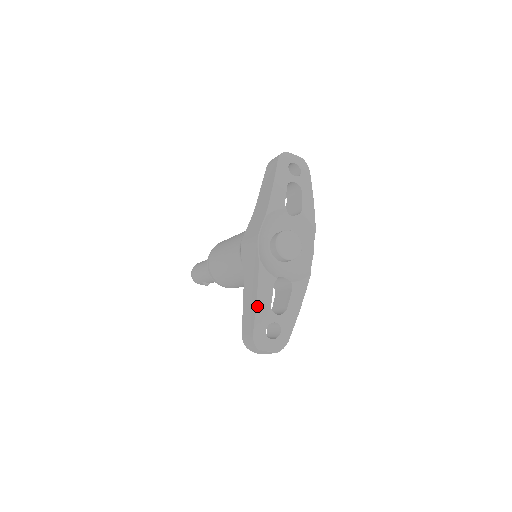
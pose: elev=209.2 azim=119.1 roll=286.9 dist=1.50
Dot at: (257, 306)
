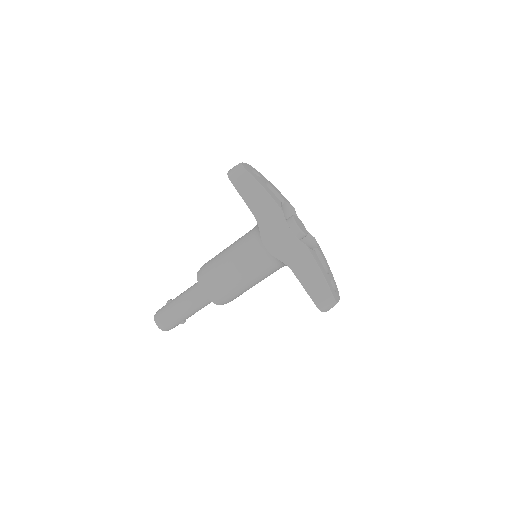
Dot at: (324, 275)
